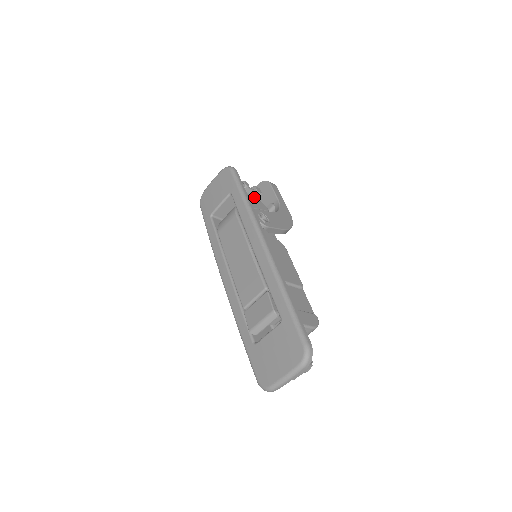
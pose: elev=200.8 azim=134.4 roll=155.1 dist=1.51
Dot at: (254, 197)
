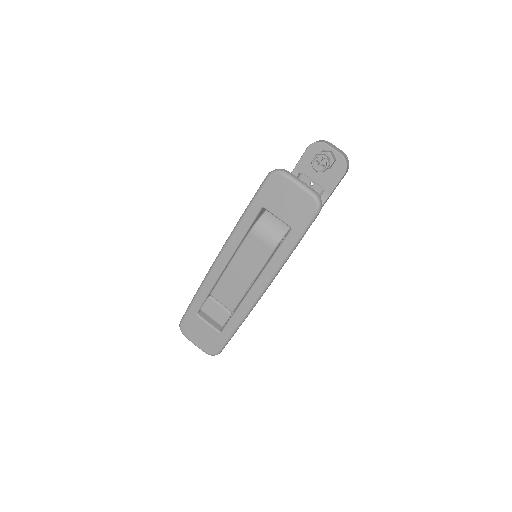
Dot at: occluded
